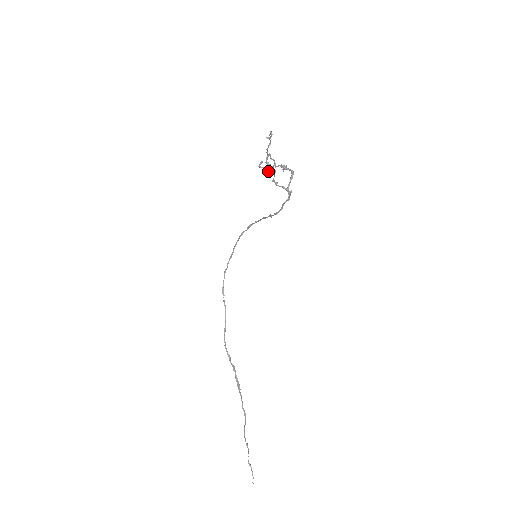
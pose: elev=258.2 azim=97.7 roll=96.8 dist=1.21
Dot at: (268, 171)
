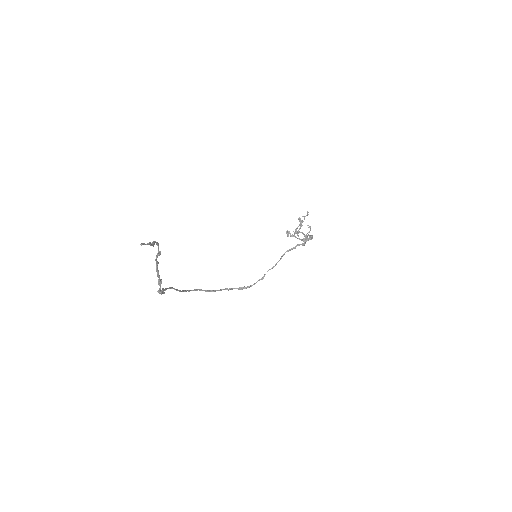
Dot at: occluded
